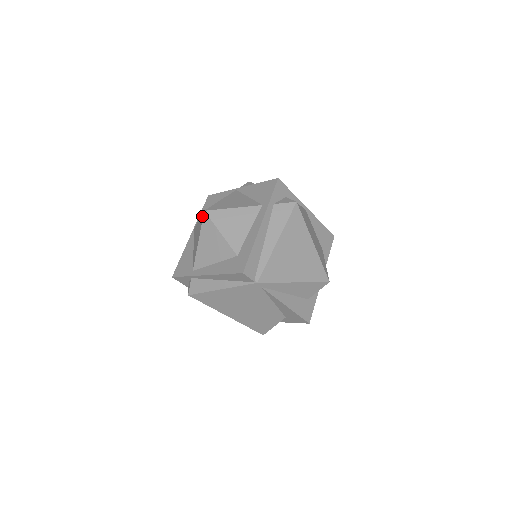
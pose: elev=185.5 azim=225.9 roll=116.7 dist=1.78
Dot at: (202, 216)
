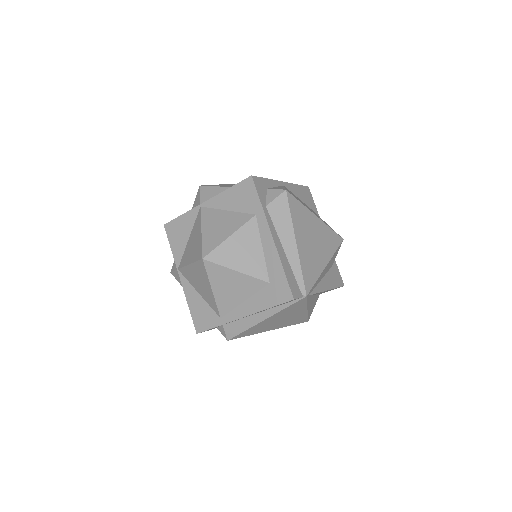
Dot at: (200, 264)
